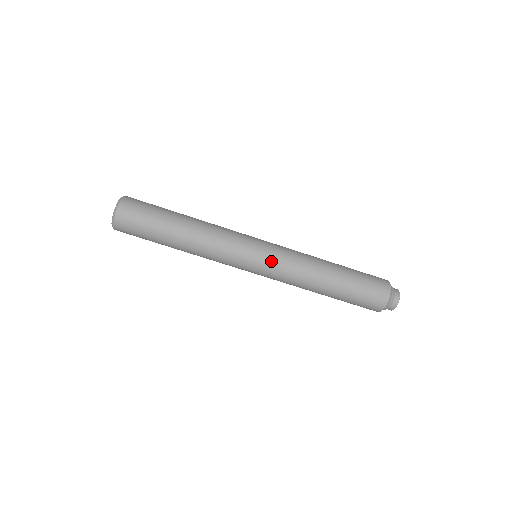
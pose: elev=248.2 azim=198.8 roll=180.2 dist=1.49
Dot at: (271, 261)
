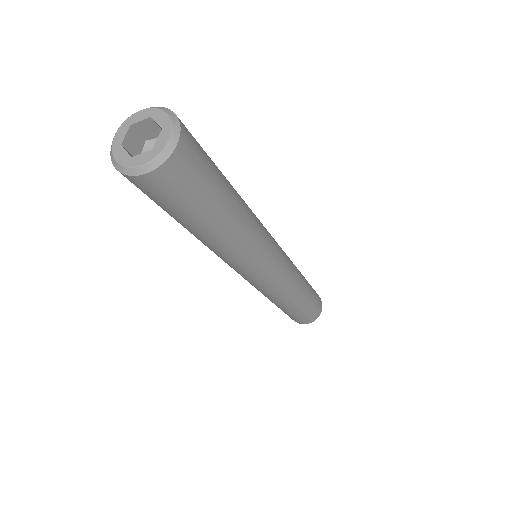
Dot at: (273, 281)
